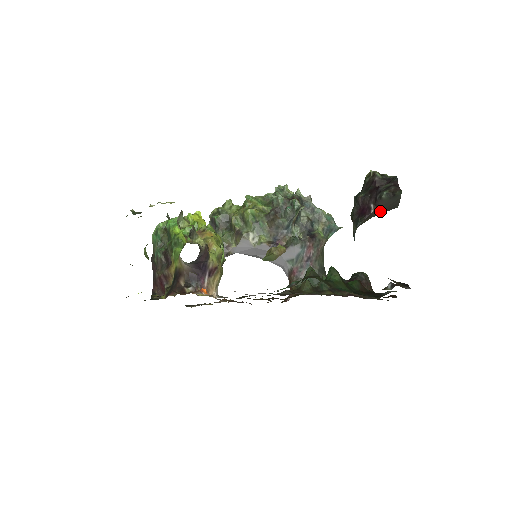
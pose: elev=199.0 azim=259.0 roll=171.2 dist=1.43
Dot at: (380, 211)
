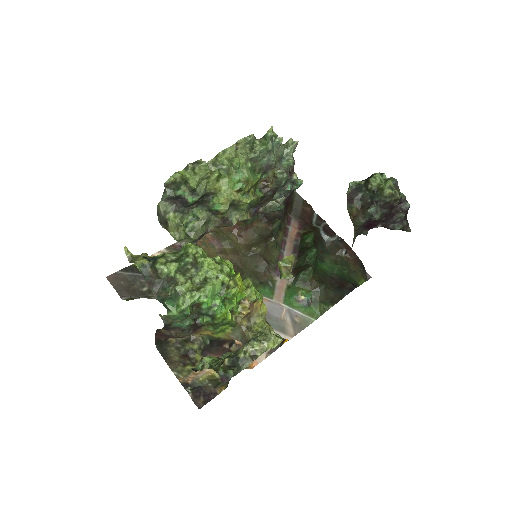
Dot at: occluded
